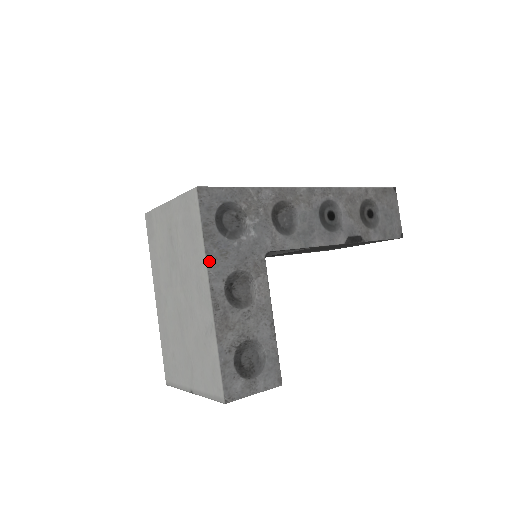
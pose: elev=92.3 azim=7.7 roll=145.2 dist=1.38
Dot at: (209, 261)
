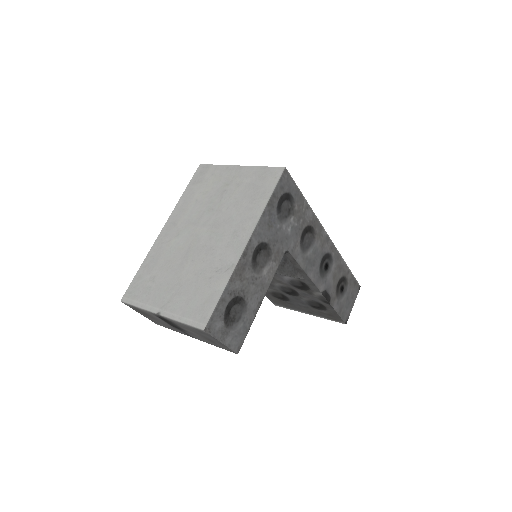
Dot at: (261, 220)
